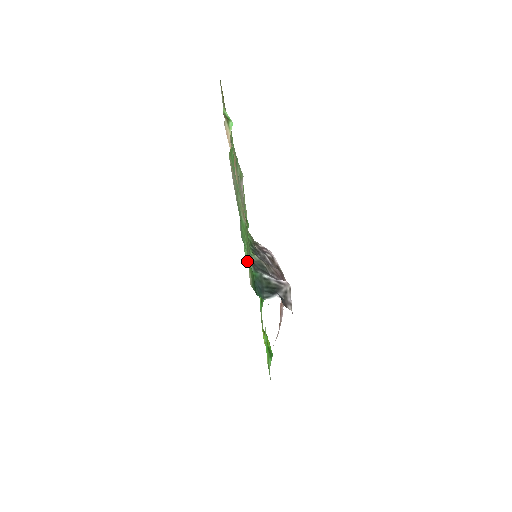
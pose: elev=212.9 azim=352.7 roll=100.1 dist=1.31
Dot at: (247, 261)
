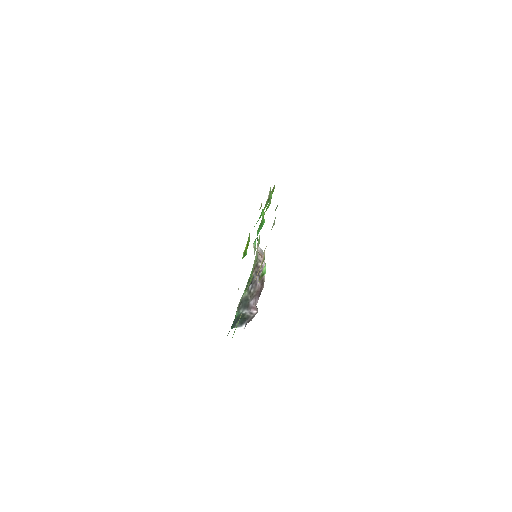
Dot at: occluded
